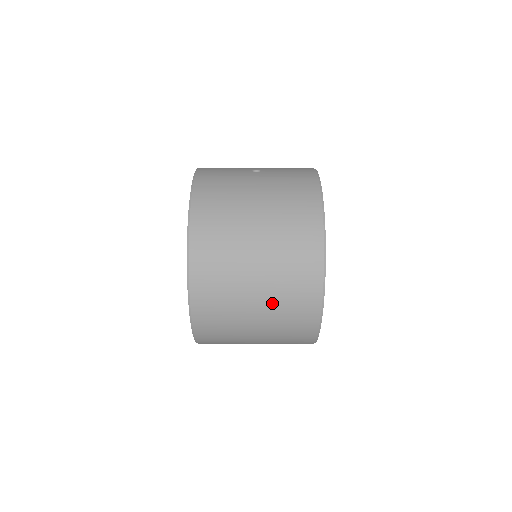
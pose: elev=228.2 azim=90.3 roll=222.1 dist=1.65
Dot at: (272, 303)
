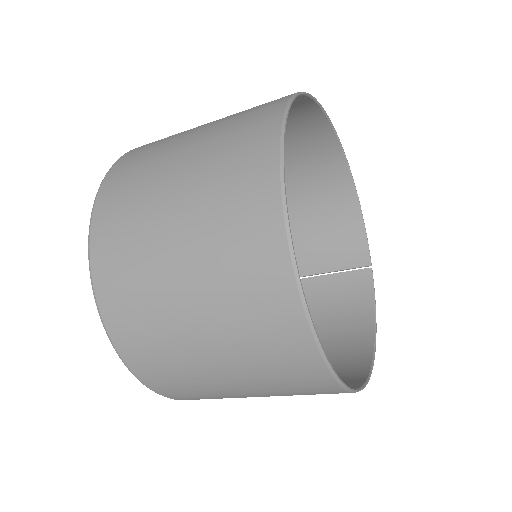
Dot at: (218, 315)
